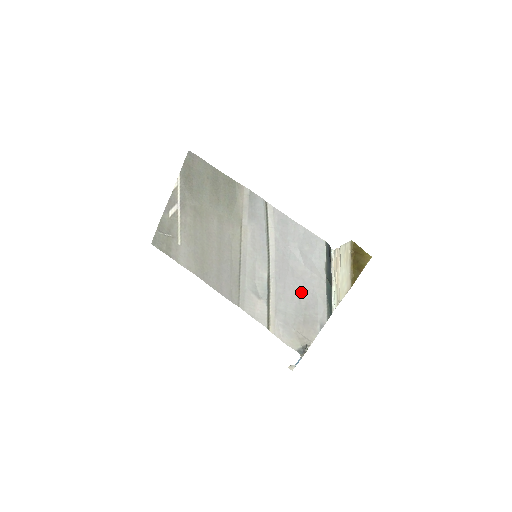
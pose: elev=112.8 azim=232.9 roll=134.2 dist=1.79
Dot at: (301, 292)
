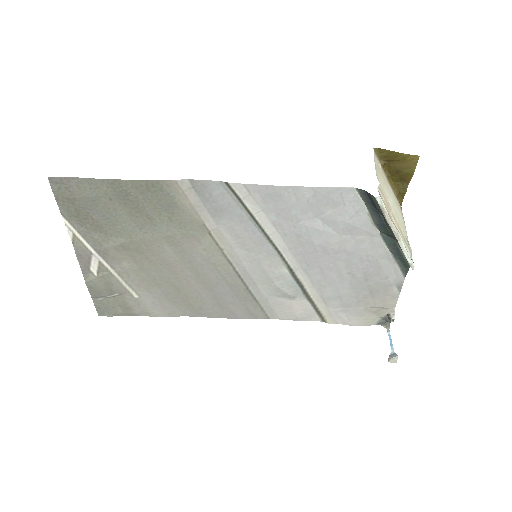
Dot at: (350, 266)
